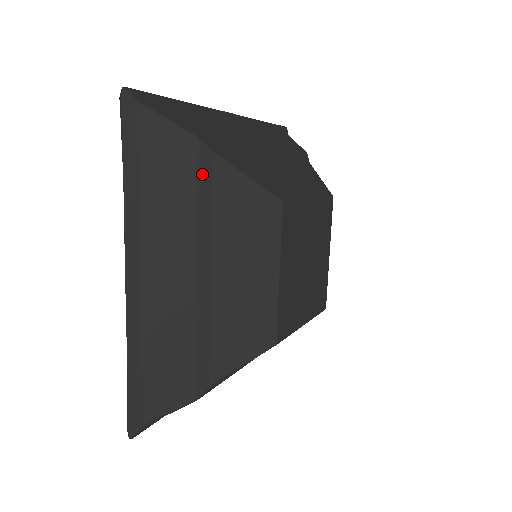
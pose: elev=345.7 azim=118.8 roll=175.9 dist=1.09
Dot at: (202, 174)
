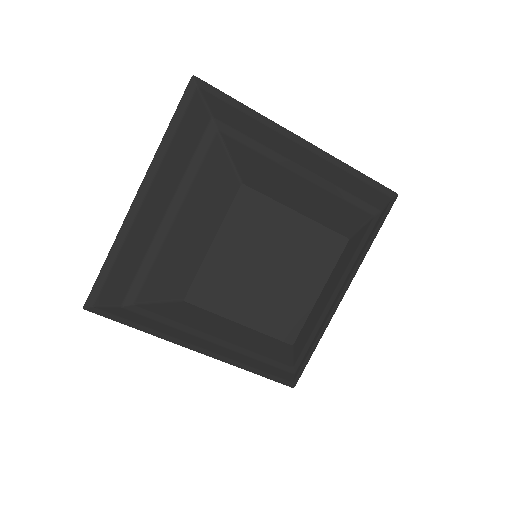
Dot at: (203, 143)
